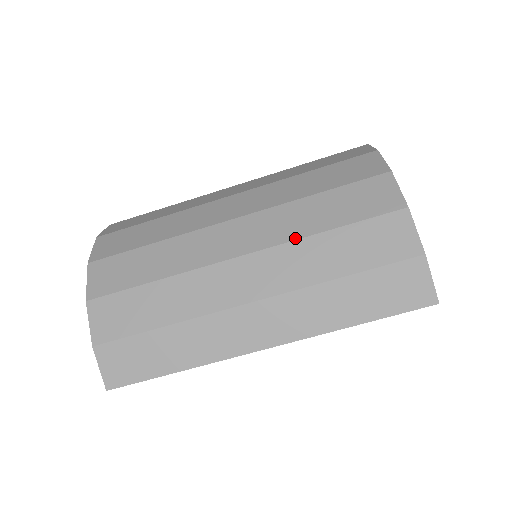
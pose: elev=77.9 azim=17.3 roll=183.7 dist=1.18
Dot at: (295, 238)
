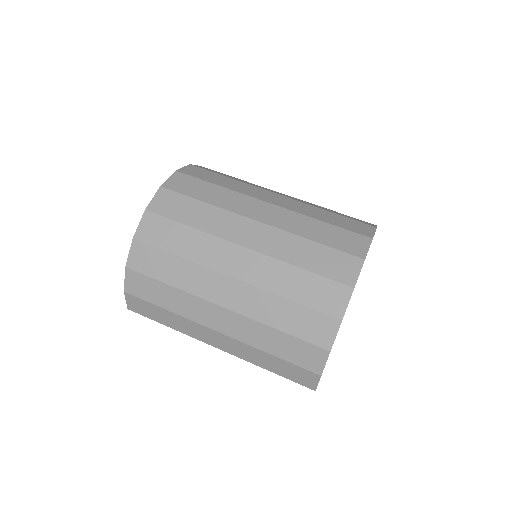
Dot at: (258, 320)
